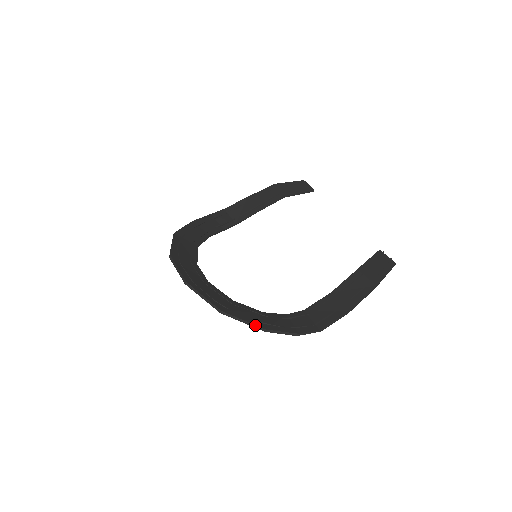
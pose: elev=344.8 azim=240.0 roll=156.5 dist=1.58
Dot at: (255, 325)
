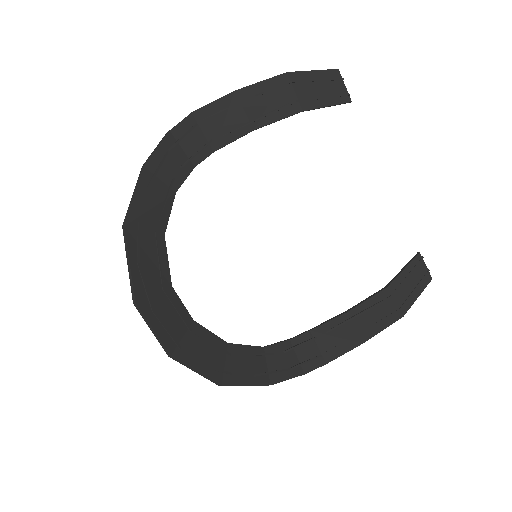
Dot at: (260, 385)
